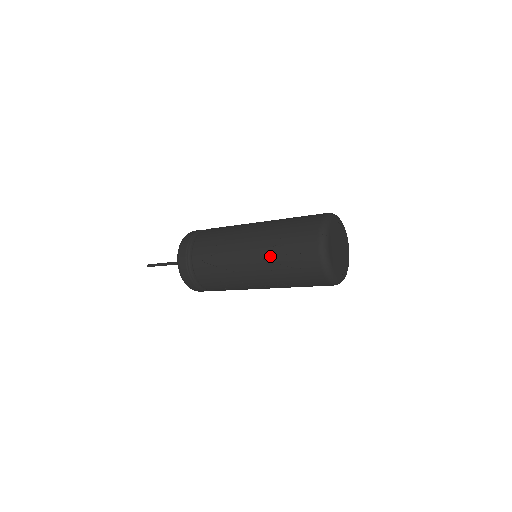
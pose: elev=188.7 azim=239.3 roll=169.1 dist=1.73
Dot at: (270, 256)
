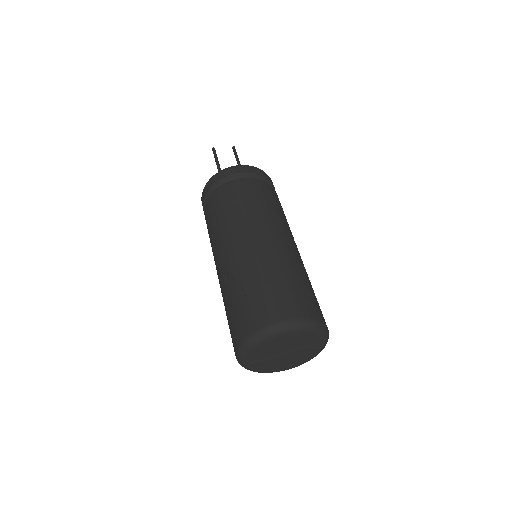
Dot at: (229, 283)
